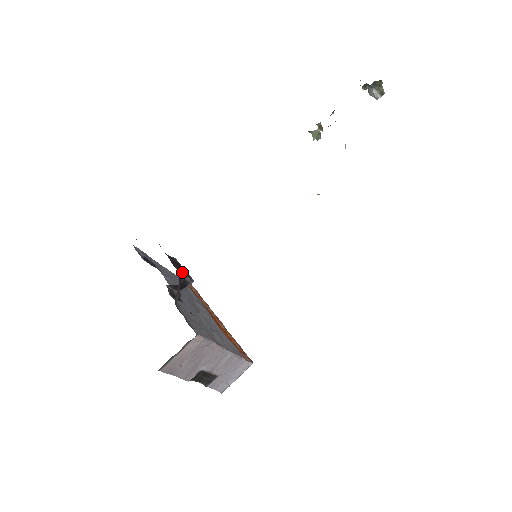
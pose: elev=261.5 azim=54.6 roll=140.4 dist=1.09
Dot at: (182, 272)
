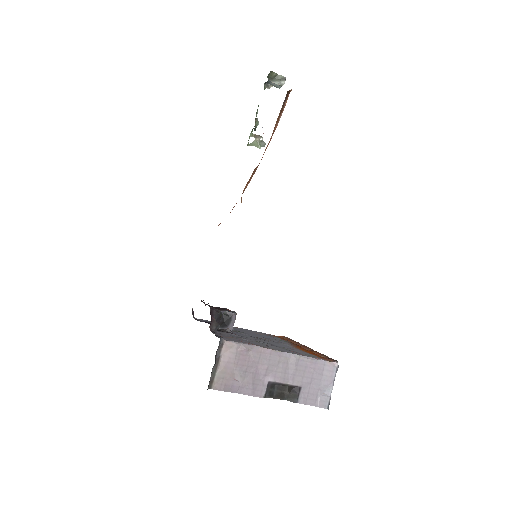
Dot at: (222, 310)
